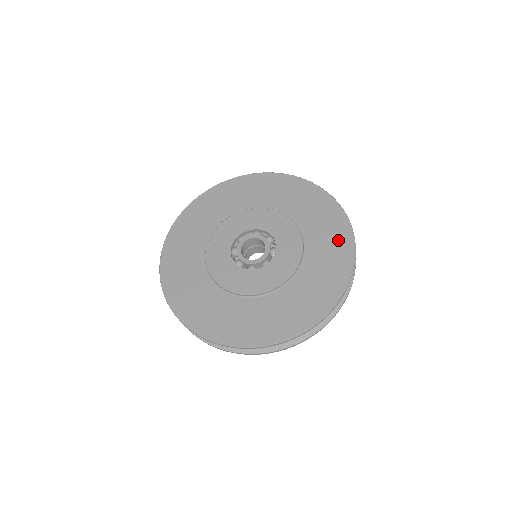
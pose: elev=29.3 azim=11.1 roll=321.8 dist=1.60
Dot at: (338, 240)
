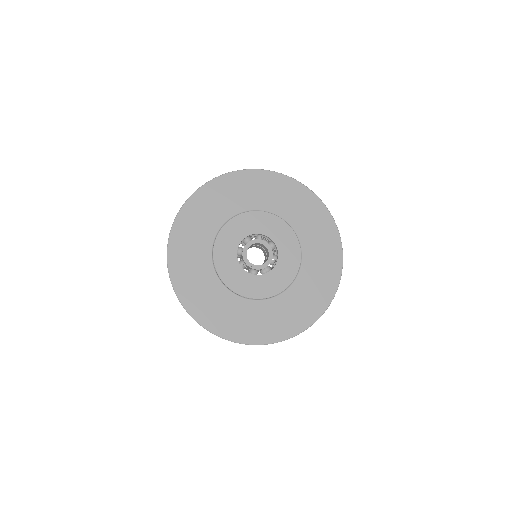
Dot at: (307, 310)
